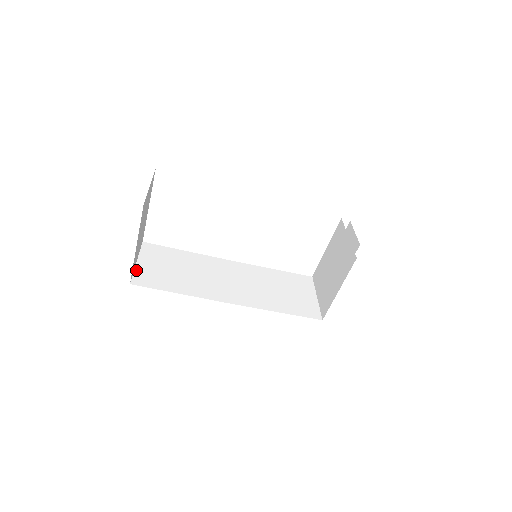
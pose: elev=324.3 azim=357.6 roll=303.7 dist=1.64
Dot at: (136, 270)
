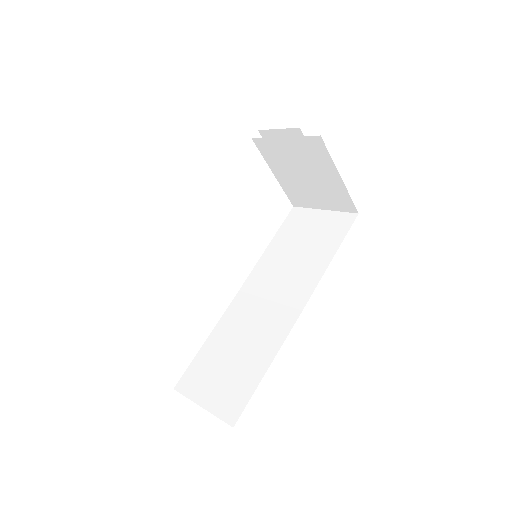
Dot at: (214, 412)
